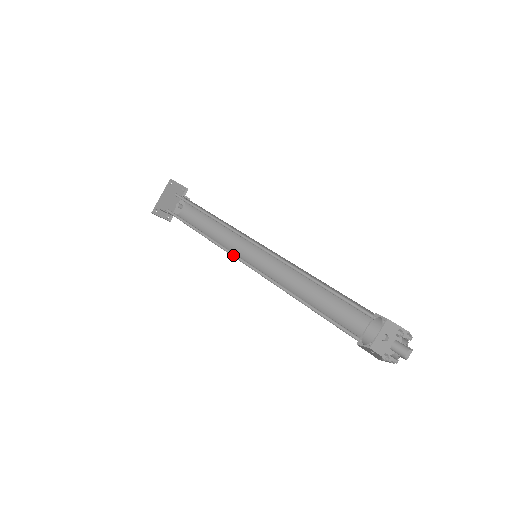
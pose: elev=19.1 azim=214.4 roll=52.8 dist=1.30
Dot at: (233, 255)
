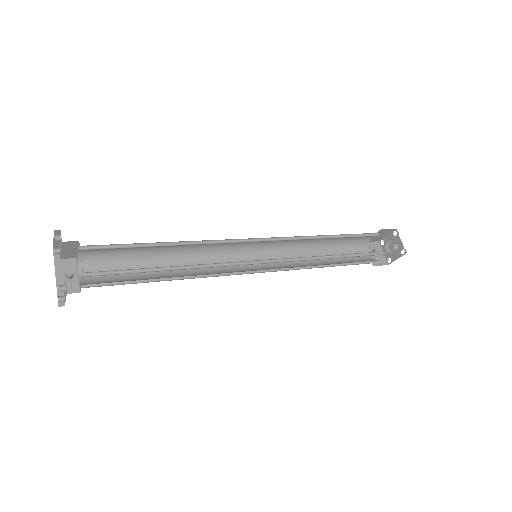
Dot at: (244, 264)
